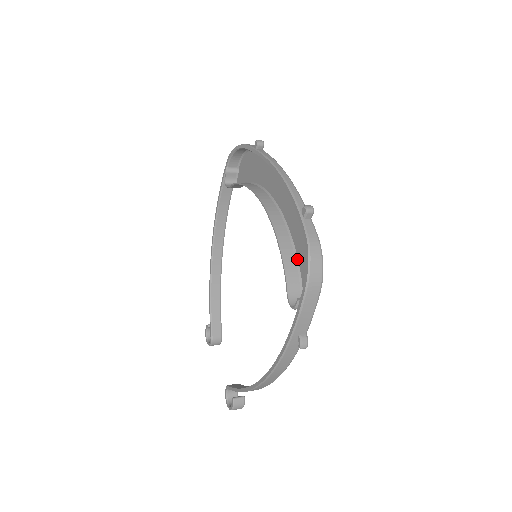
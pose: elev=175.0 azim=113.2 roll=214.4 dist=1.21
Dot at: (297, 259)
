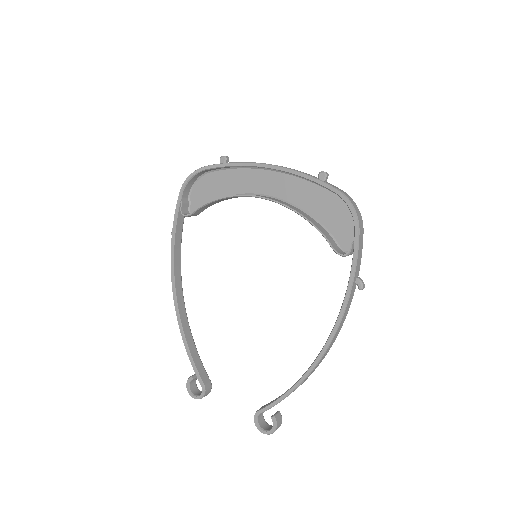
Dot at: (321, 223)
